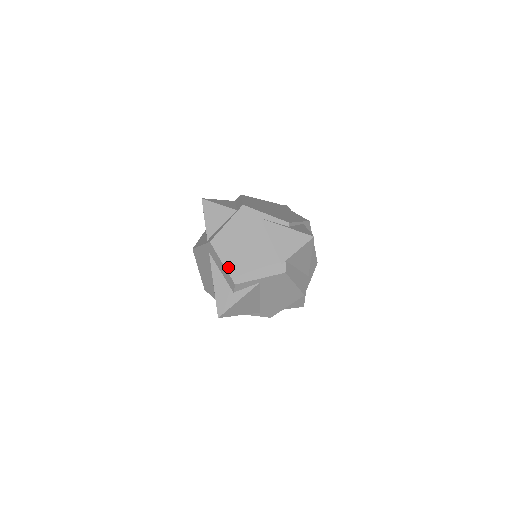
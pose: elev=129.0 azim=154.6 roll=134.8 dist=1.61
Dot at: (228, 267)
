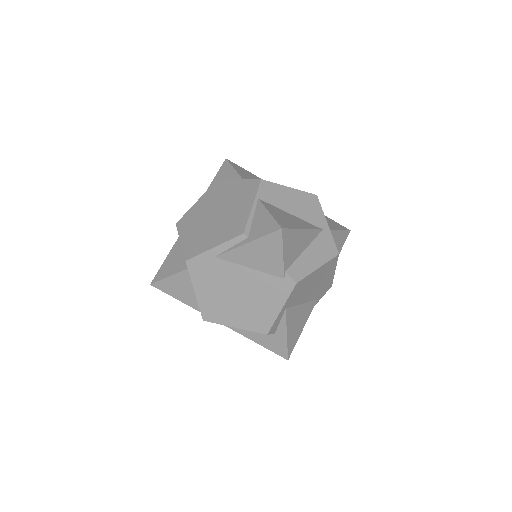
Dot at: (243, 327)
